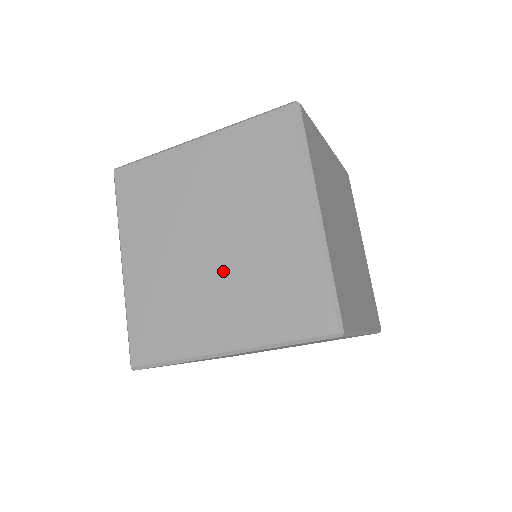
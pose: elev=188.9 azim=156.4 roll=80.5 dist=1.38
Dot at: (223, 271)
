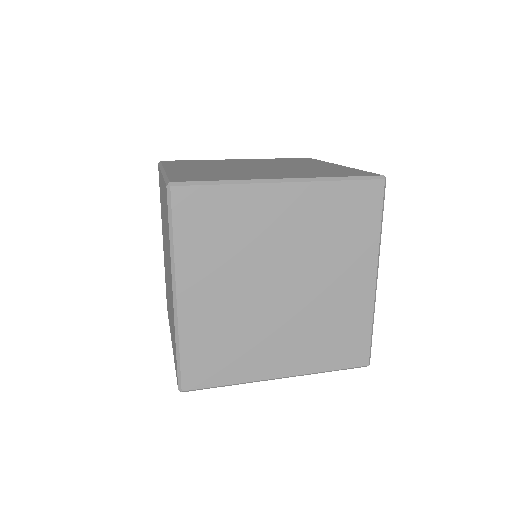
Dot at: (290, 316)
